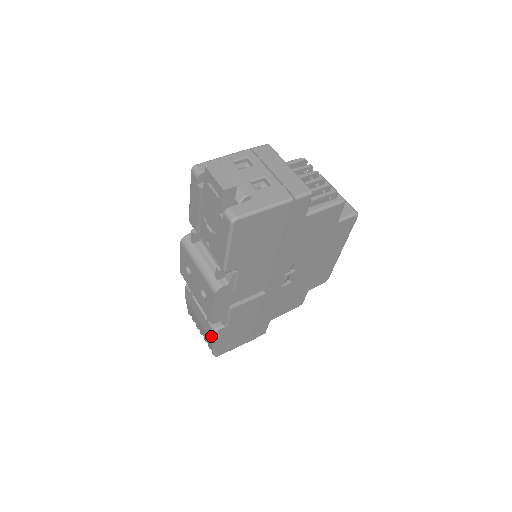
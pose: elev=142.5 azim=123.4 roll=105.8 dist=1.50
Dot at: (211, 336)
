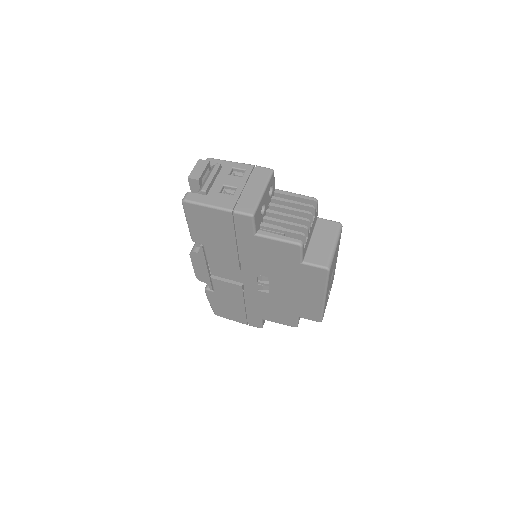
Dot at: occluded
